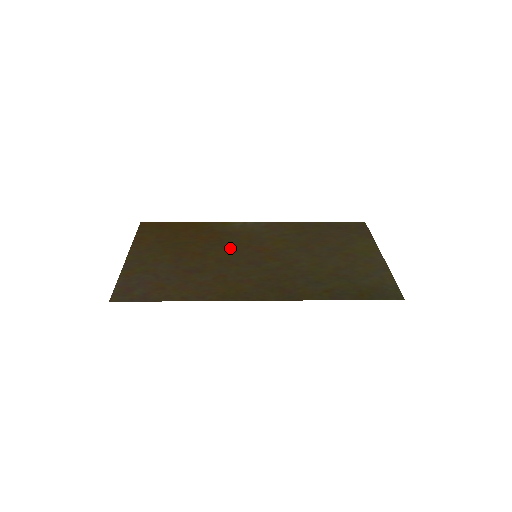
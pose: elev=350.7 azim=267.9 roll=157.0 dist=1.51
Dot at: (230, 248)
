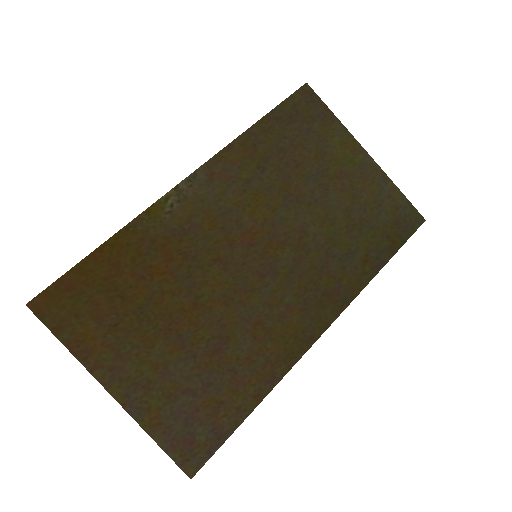
Dot at: (215, 265)
